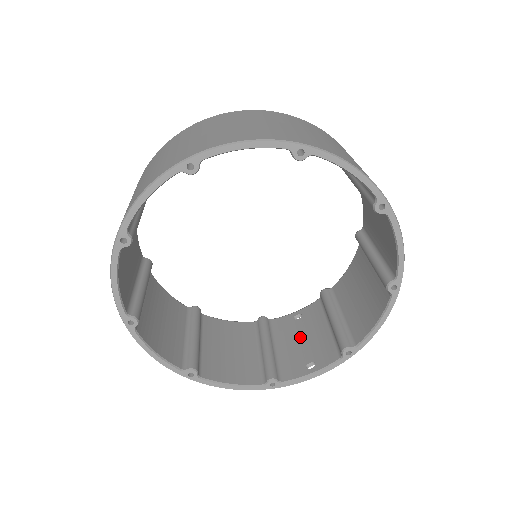
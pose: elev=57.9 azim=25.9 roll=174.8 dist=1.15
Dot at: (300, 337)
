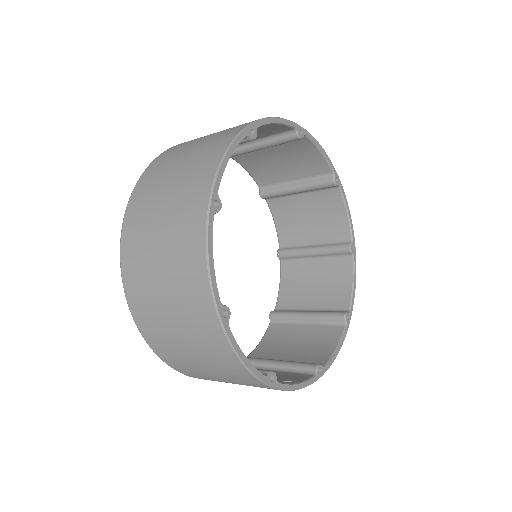
Dot at: occluded
